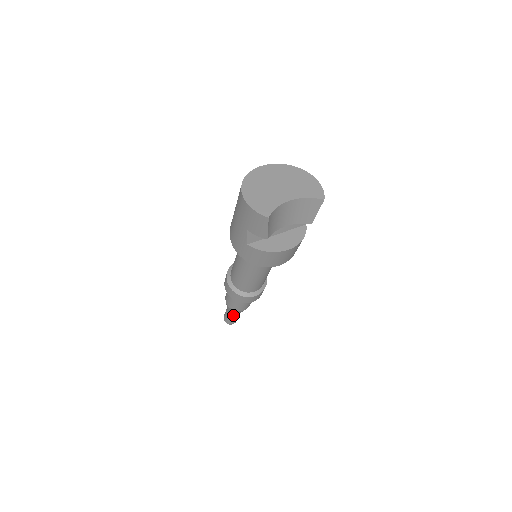
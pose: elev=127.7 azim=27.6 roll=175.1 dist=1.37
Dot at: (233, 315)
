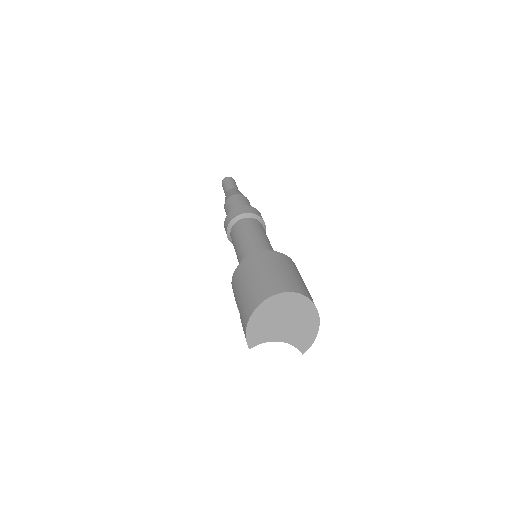
Dot at: occluded
